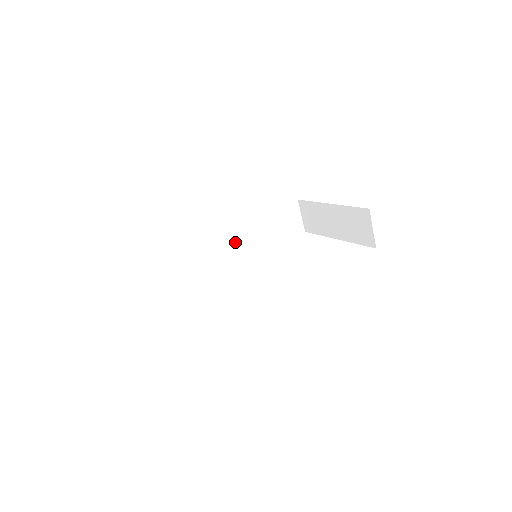
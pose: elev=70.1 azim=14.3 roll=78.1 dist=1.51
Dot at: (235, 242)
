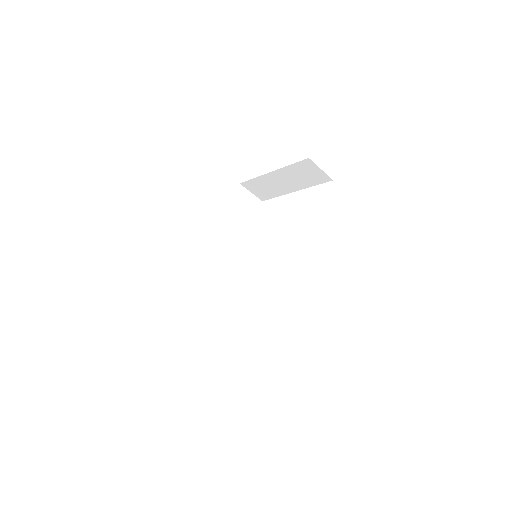
Dot at: (225, 255)
